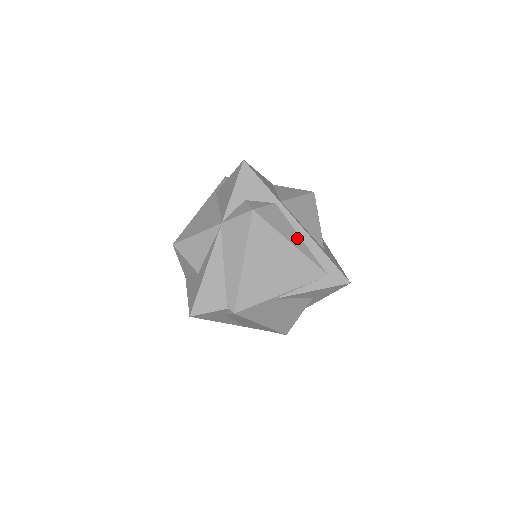
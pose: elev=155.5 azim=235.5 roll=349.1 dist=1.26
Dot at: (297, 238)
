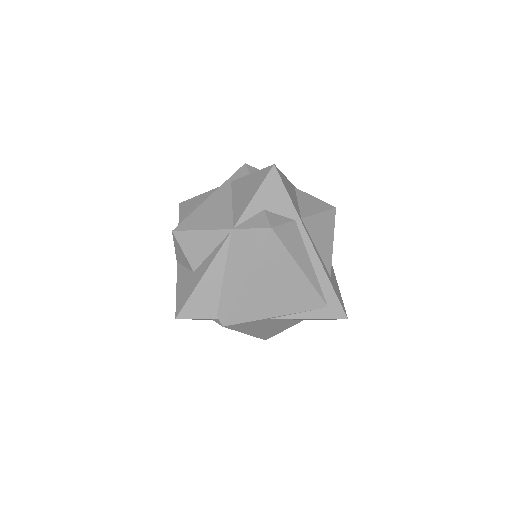
Dot at: (308, 263)
